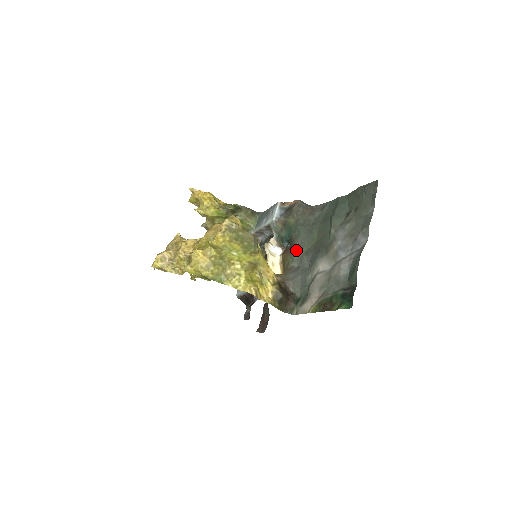
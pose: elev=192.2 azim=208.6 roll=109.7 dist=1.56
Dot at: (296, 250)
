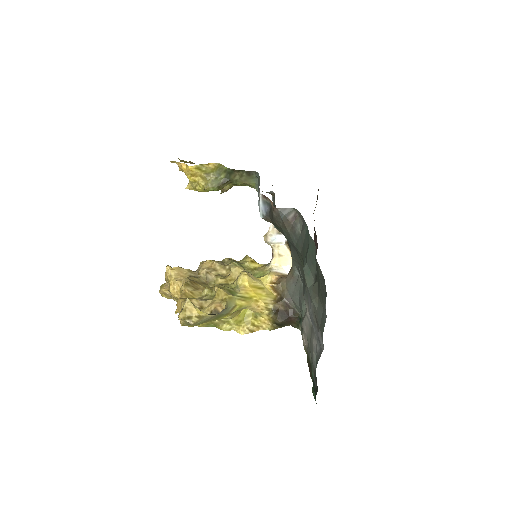
Dot at: (292, 257)
